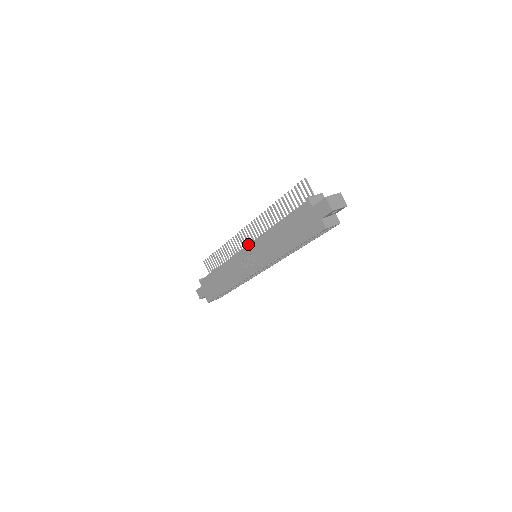
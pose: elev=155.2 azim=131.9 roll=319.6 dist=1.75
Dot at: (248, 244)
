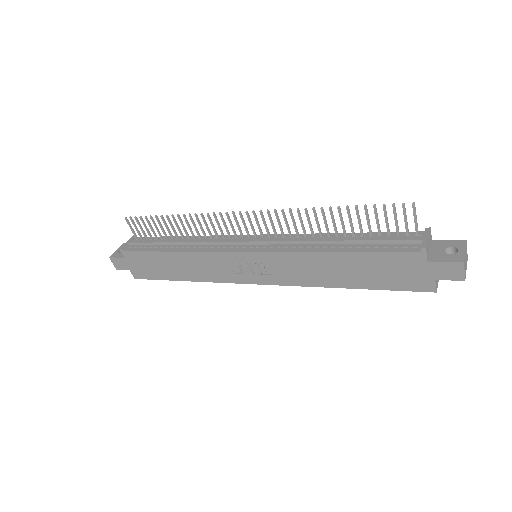
Dot at: (248, 241)
